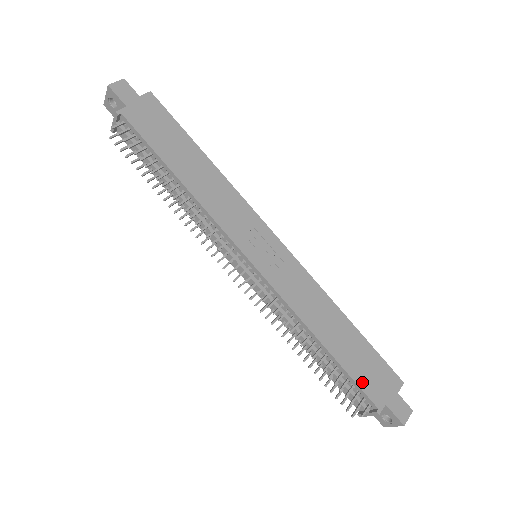
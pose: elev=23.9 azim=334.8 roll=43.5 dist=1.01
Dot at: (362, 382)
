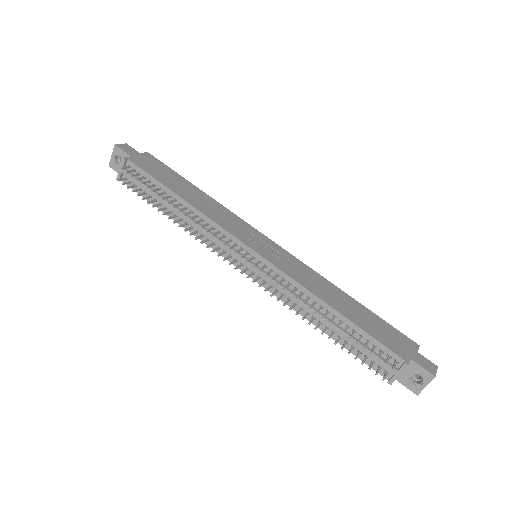
Dot at: (382, 340)
